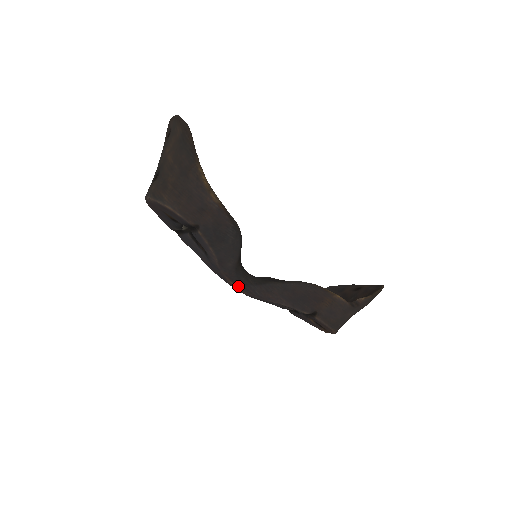
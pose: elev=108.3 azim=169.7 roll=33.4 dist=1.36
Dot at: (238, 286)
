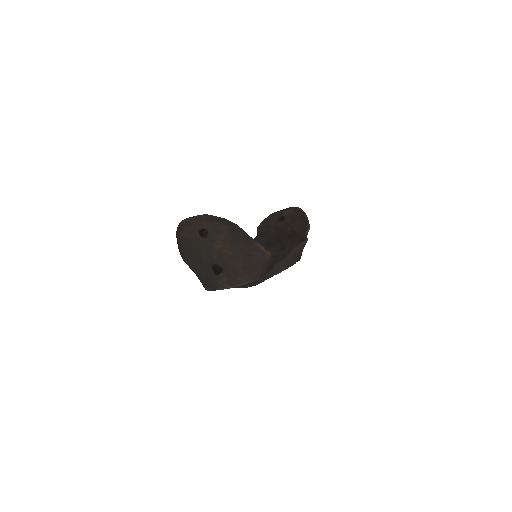
Dot at: occluded
